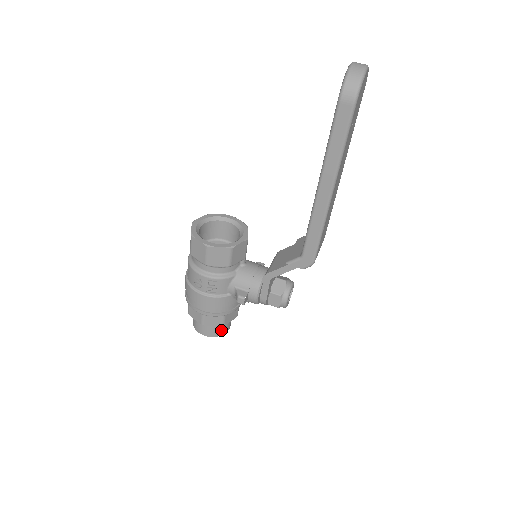
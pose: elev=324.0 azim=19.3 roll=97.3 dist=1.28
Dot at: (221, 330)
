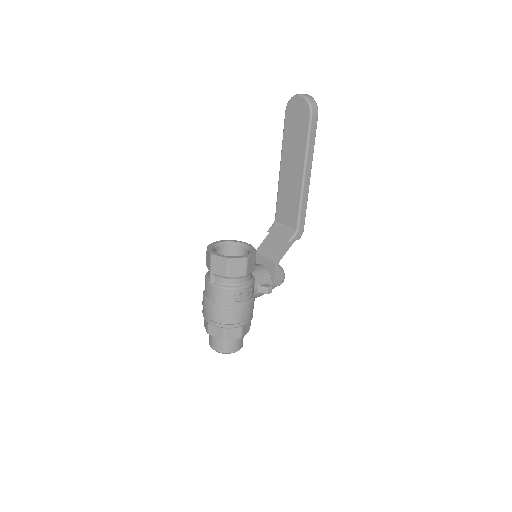
Dot at: occluded
